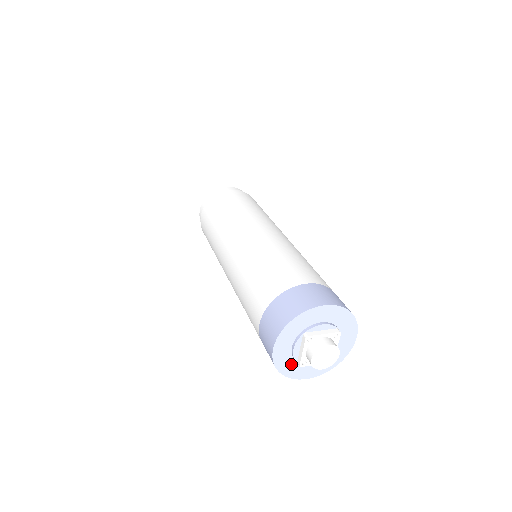
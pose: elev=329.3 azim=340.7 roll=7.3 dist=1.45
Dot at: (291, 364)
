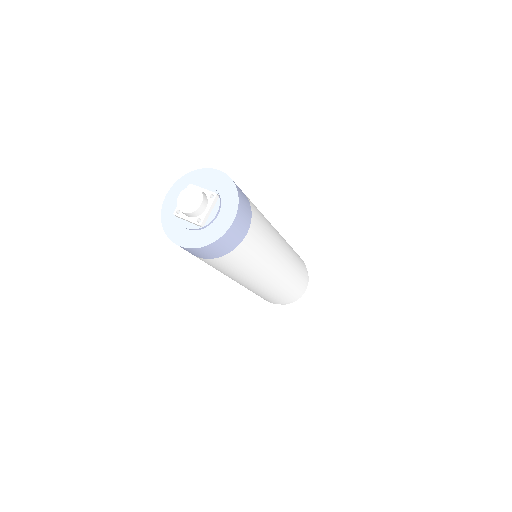
Dot at: (173, 219)
